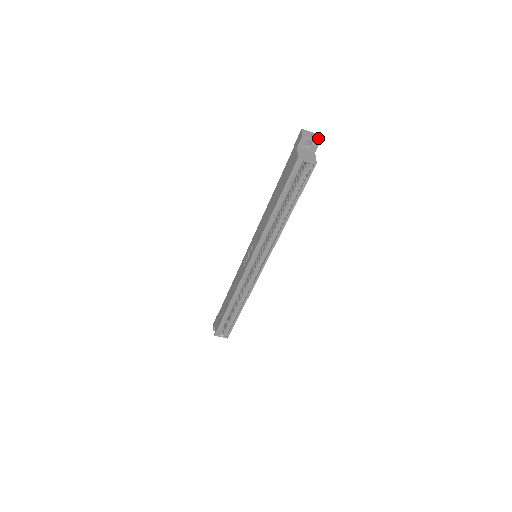
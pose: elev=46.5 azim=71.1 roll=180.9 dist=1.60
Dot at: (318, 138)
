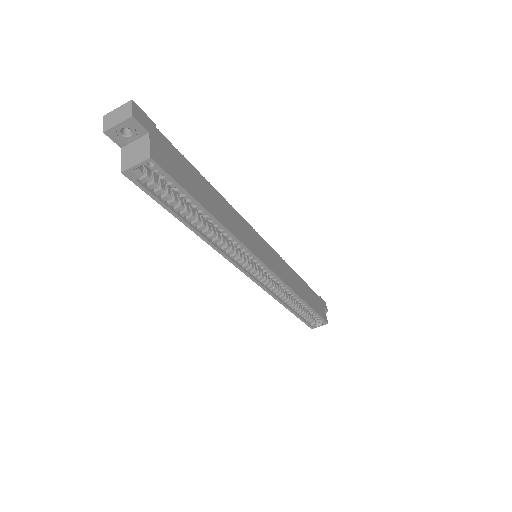
Dot at: (128, 112)
